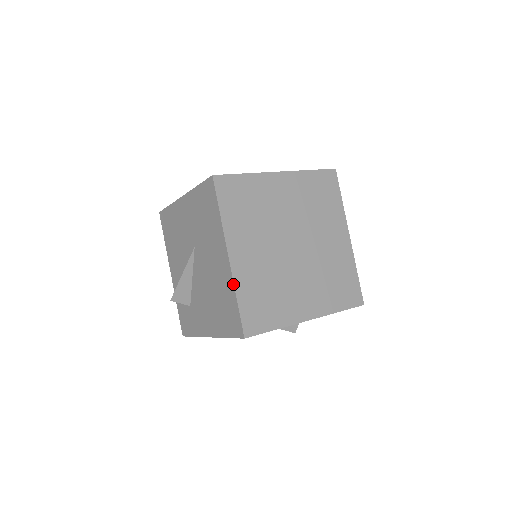
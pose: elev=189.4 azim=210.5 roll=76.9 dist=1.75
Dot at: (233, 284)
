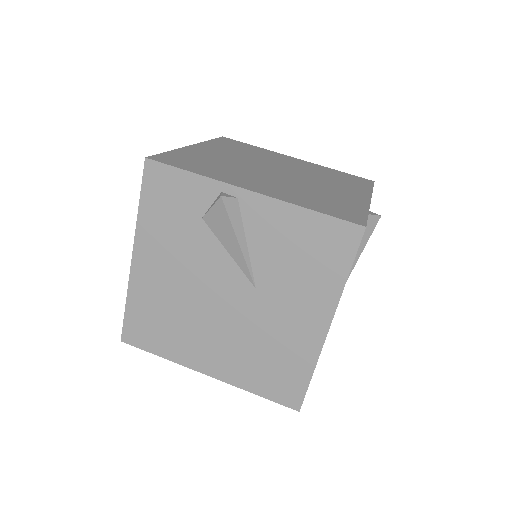
Dot at: occluded
